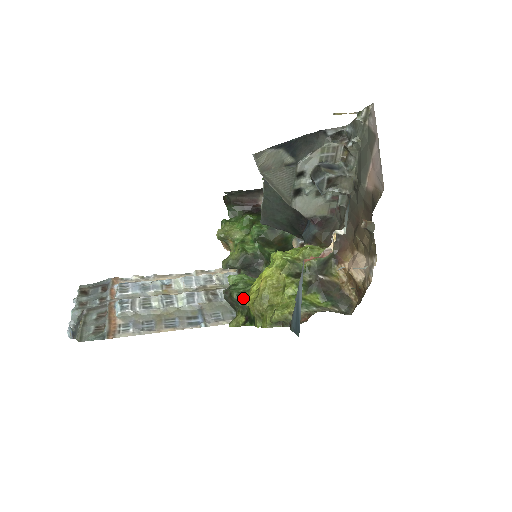
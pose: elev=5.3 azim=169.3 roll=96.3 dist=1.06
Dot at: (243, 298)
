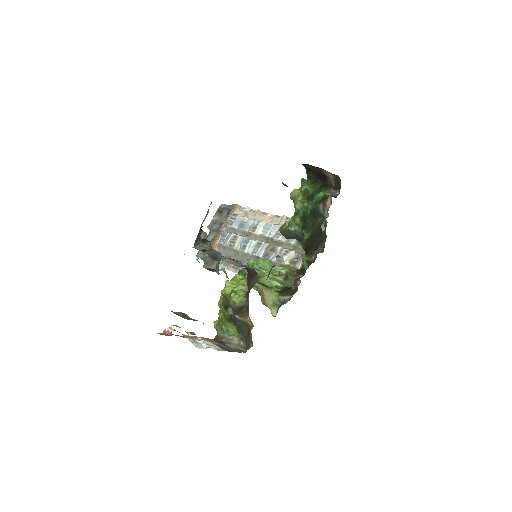
Dot at: occluded
